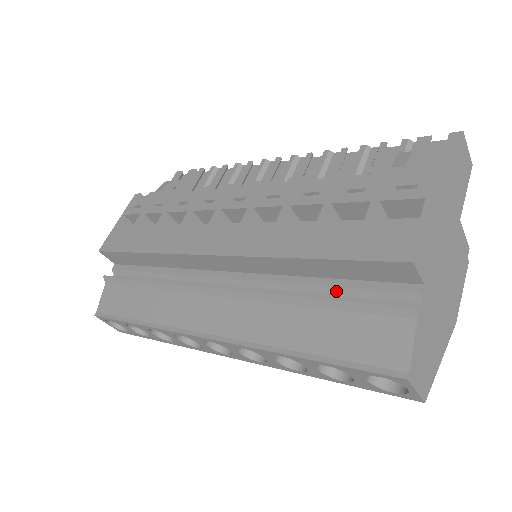
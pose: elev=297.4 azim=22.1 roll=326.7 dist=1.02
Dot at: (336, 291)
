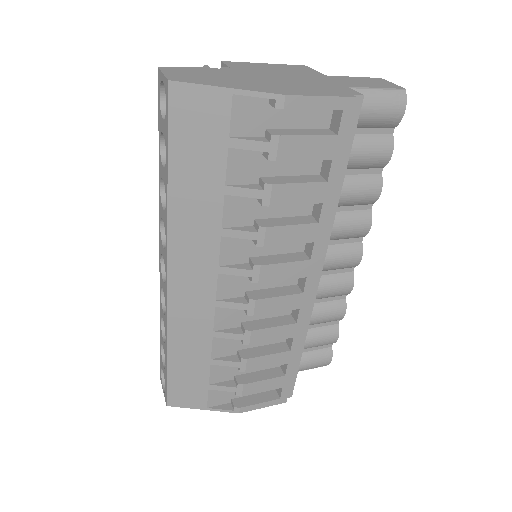
Dot at: occluded
